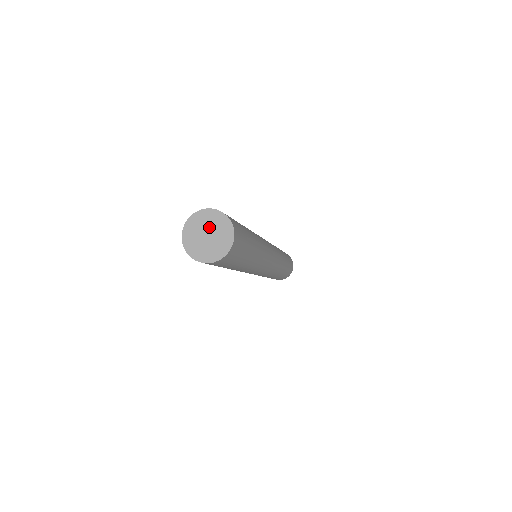
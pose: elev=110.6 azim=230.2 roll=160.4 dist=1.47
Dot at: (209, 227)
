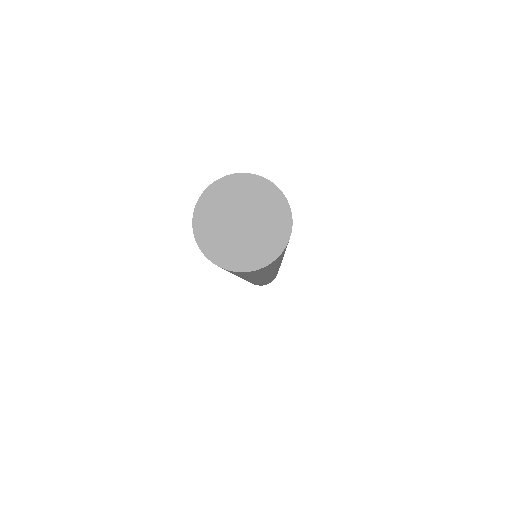
Dot at: (247, 207)
